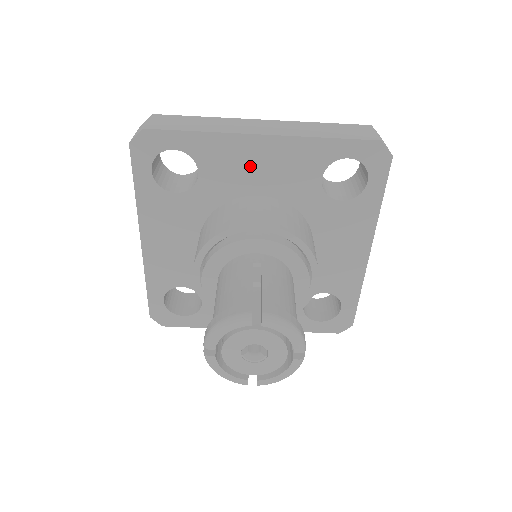
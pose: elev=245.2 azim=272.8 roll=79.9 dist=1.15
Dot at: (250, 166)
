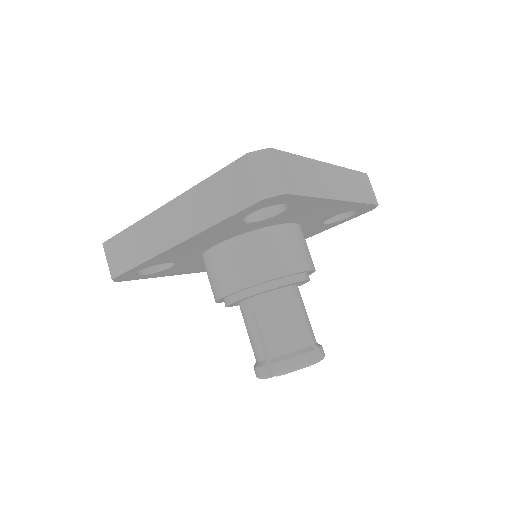
Dot at: (192, 248)
